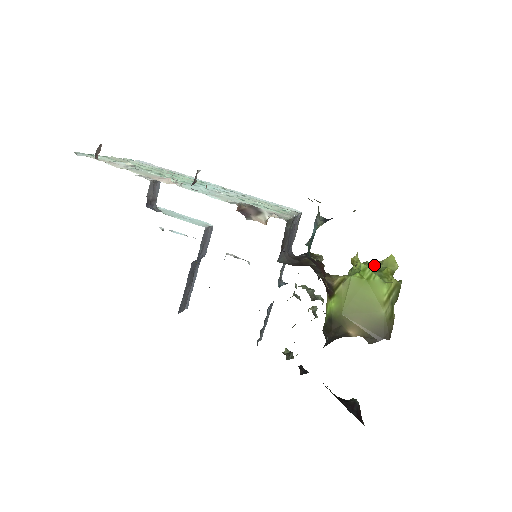
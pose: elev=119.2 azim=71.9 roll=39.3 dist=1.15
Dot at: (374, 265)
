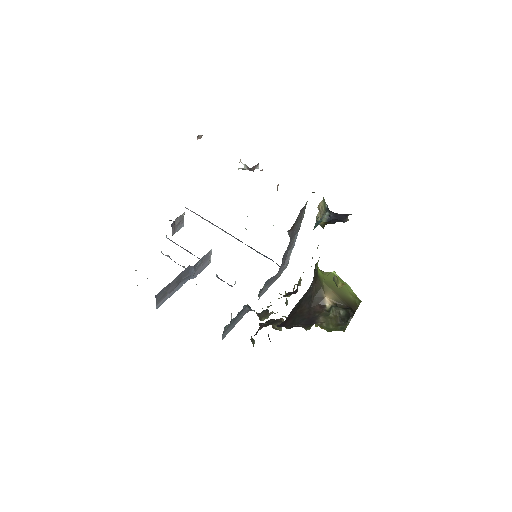
Dot at: occluded
